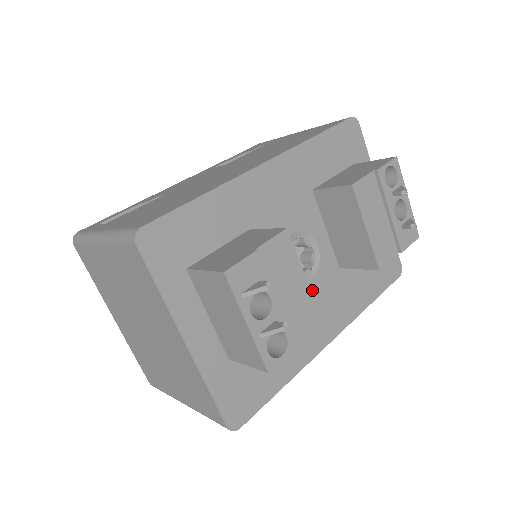
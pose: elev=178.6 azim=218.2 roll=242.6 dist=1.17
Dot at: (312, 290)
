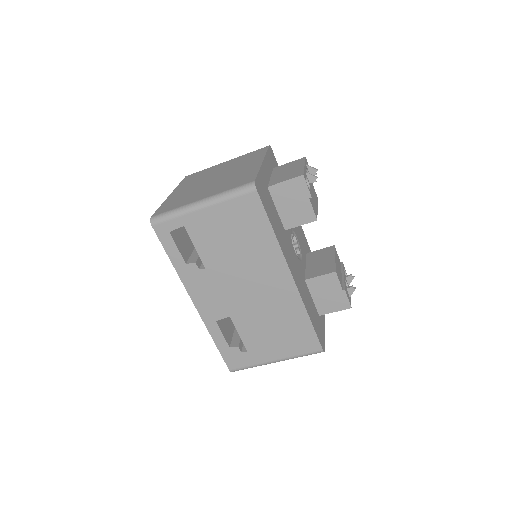
Dot at: (295, 255)
